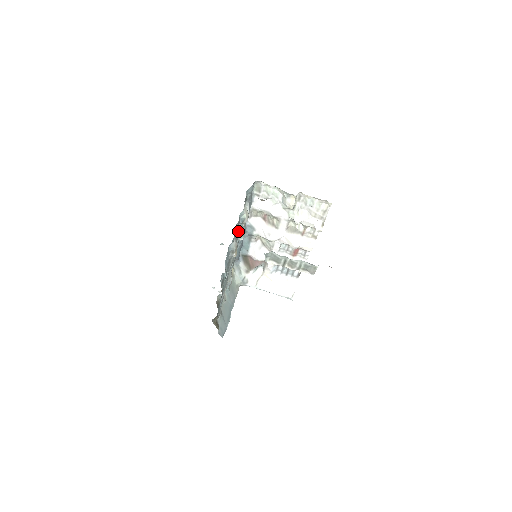
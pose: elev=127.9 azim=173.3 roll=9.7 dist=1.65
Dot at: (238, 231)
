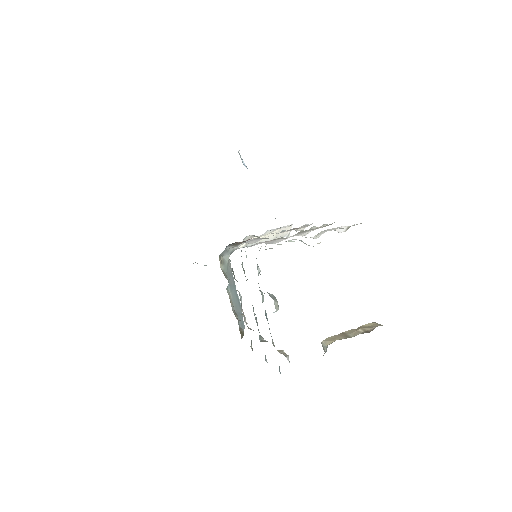
Dot at: (266, 314)
